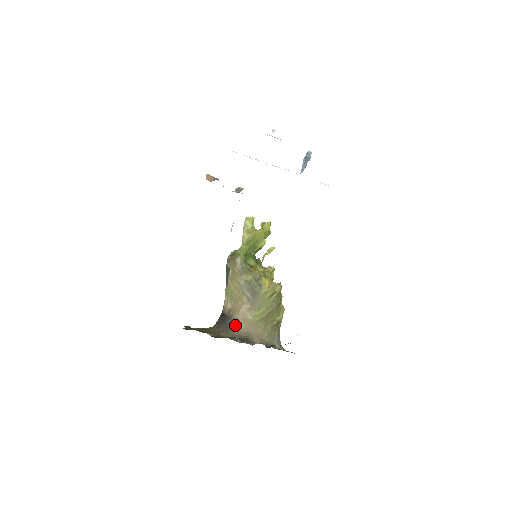
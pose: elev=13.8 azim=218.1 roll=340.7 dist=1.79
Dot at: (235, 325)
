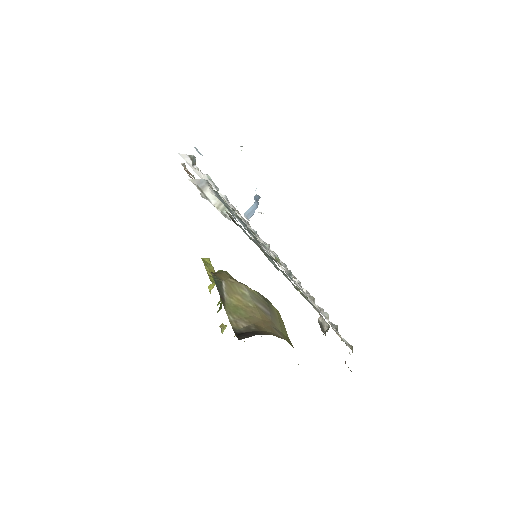
Dot at: occluded
